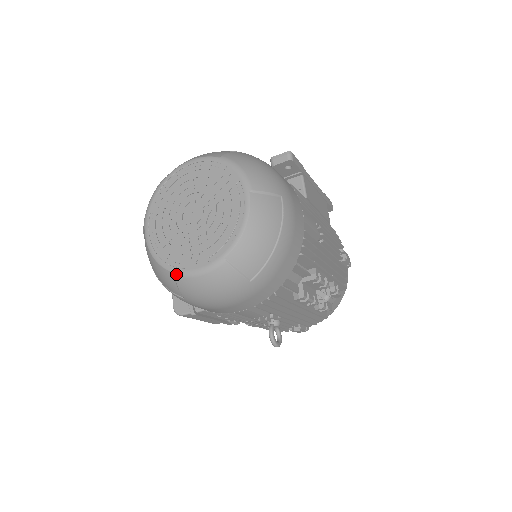
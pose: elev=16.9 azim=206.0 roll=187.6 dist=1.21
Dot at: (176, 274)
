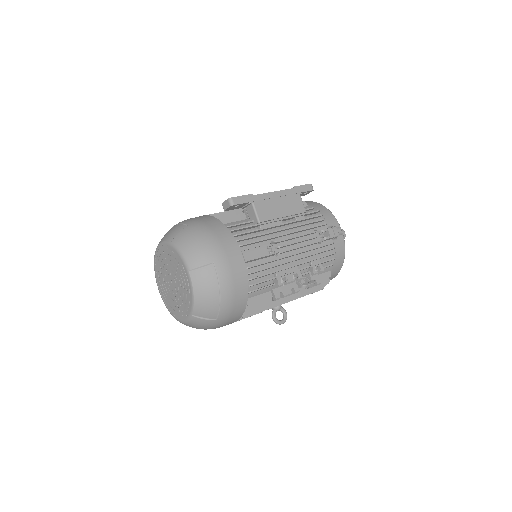
Dot at: occluded
